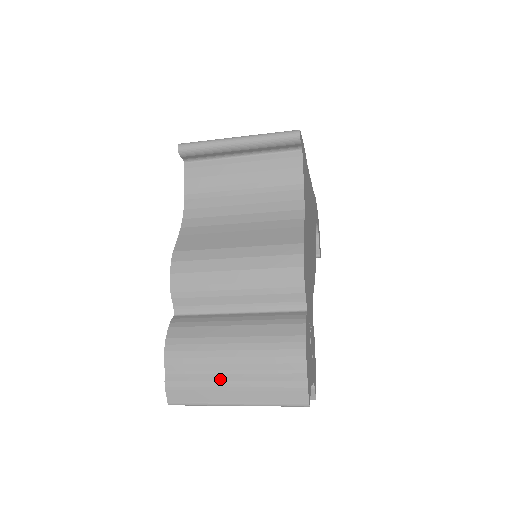
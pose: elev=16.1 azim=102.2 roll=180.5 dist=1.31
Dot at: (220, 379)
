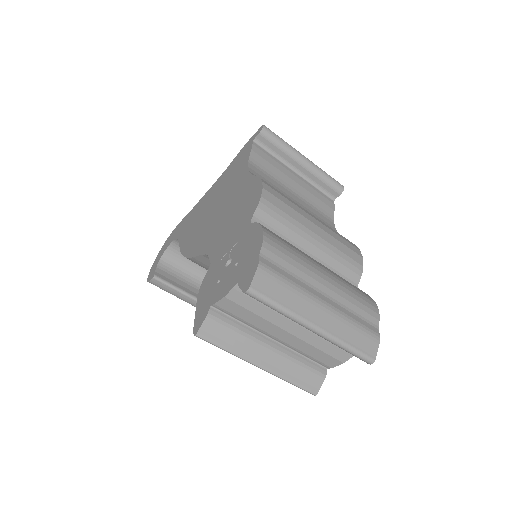
Dot at: (312, 292)
